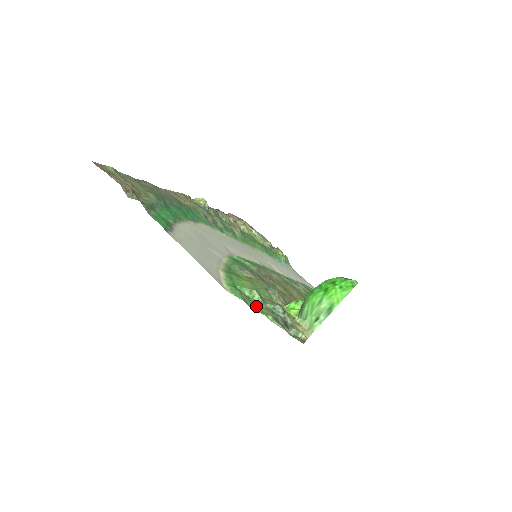
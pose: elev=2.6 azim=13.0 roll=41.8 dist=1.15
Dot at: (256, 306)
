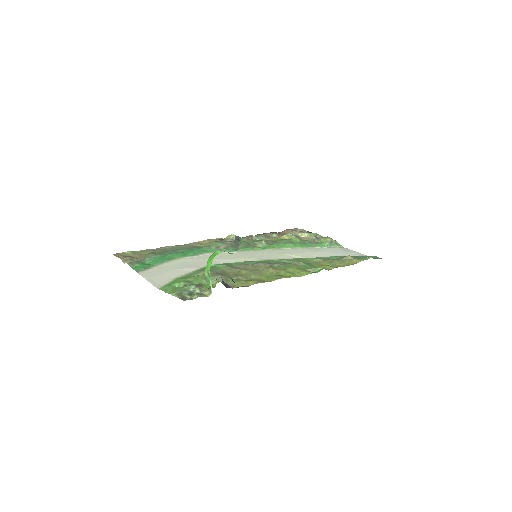
Dot at: (173, 291)
